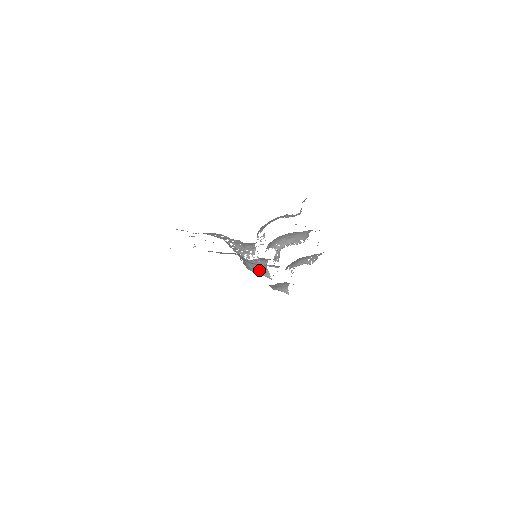
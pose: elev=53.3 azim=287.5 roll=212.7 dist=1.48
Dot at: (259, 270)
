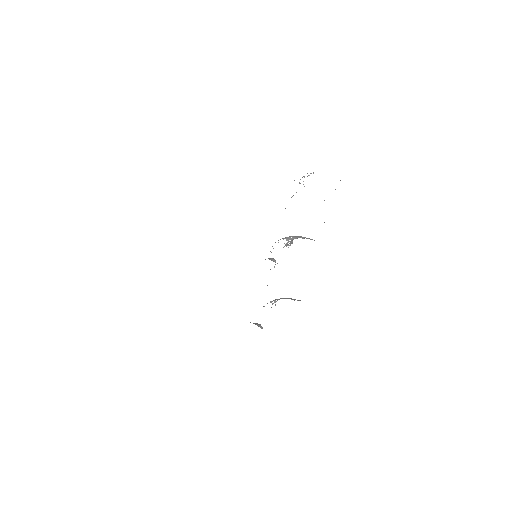
Dot at: occluded
